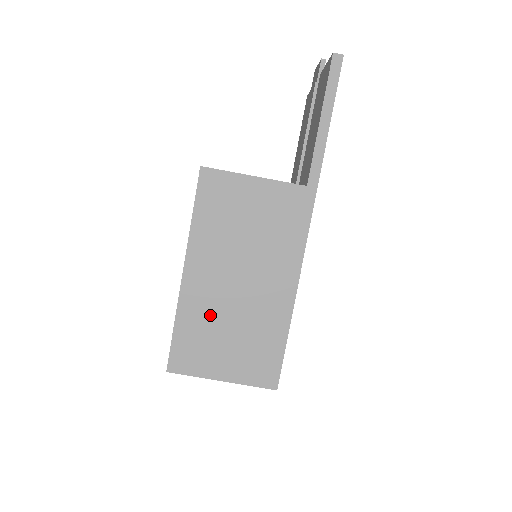
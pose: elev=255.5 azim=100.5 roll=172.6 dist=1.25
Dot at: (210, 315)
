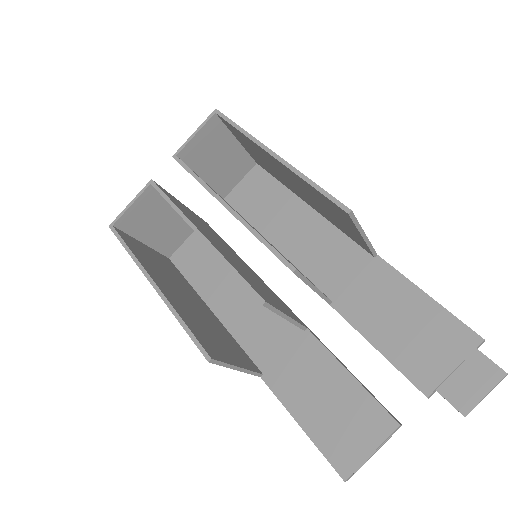
Dot at: occluded
